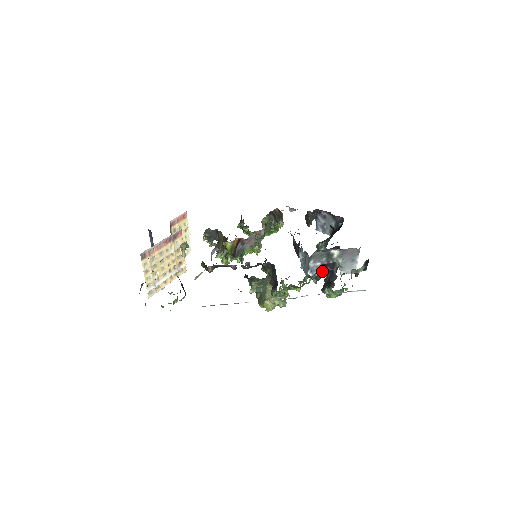
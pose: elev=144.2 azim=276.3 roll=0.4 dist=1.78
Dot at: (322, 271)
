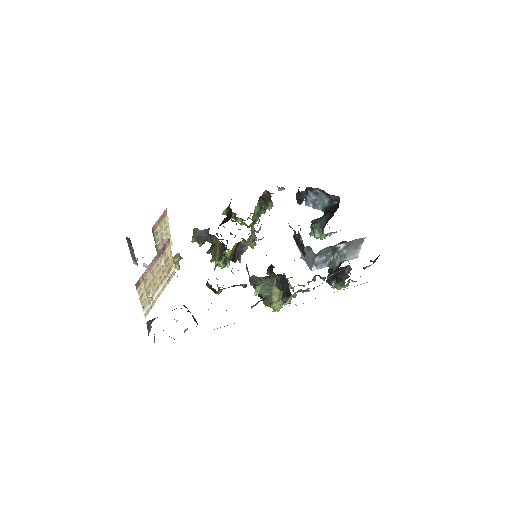
Dot at: (334, 273)
